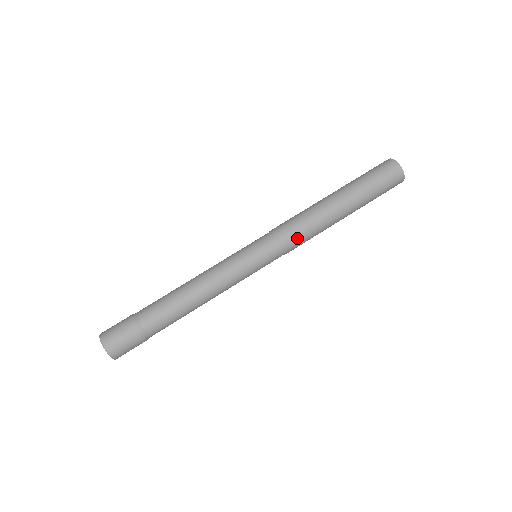
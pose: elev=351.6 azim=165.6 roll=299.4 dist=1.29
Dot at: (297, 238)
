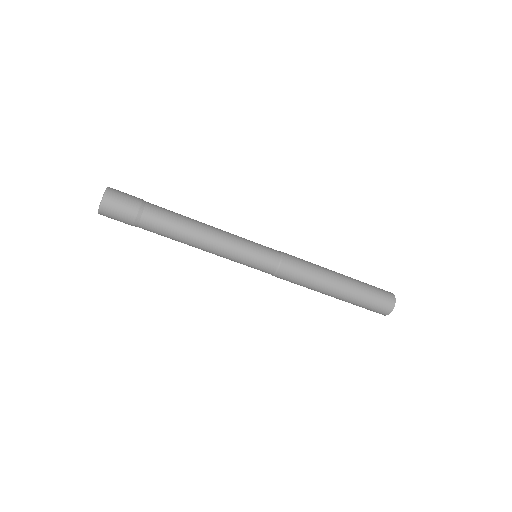
Dot at: (296, 267)
